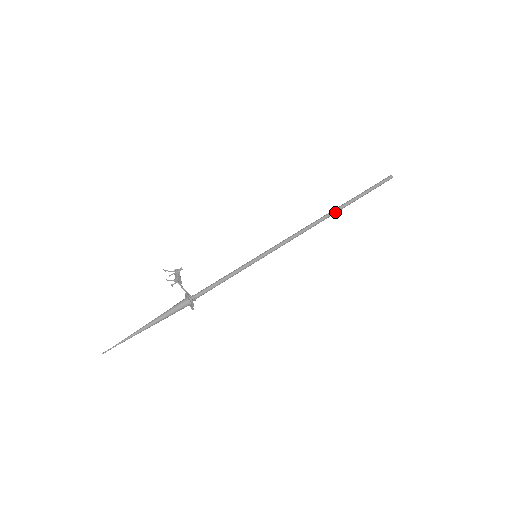
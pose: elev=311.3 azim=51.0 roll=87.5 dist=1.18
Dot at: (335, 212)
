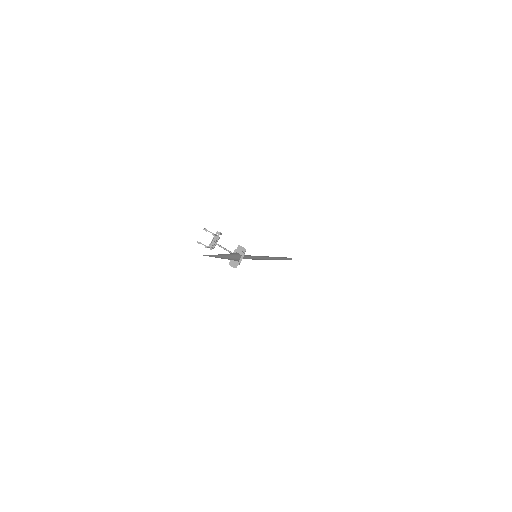
Dot at: (279, 259)
